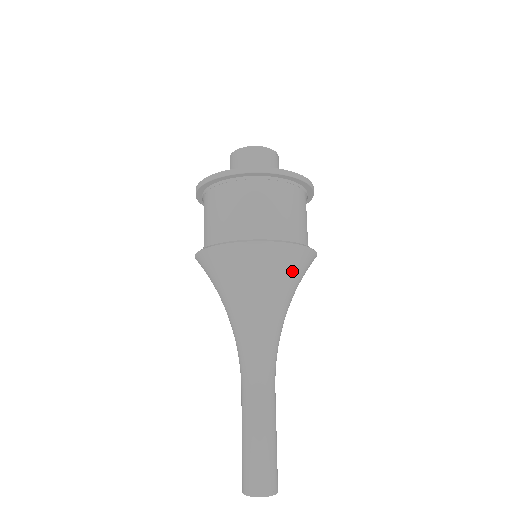
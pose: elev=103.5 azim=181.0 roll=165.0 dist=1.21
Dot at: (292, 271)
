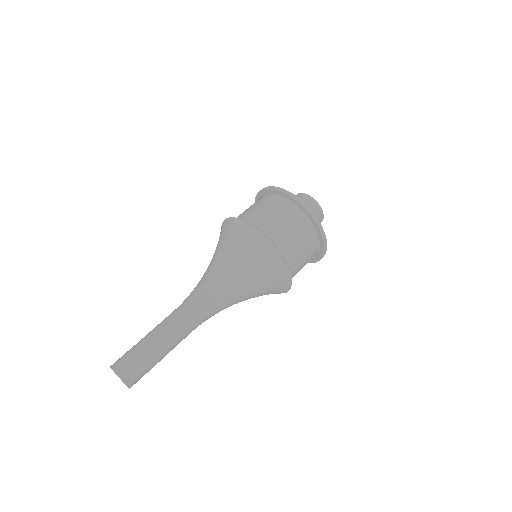
Dot at: (265, 270)
